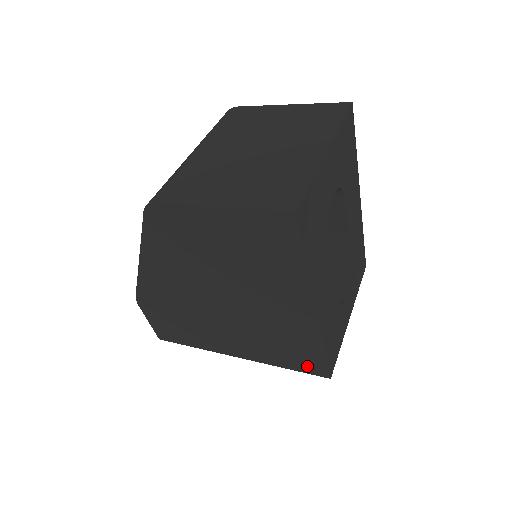
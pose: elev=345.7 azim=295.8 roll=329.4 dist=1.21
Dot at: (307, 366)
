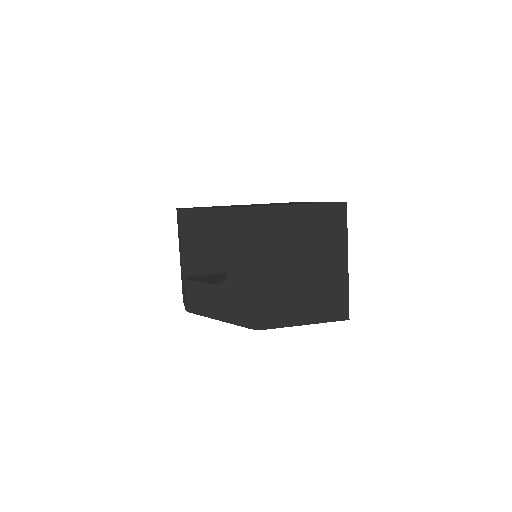
Dot at: occluded
